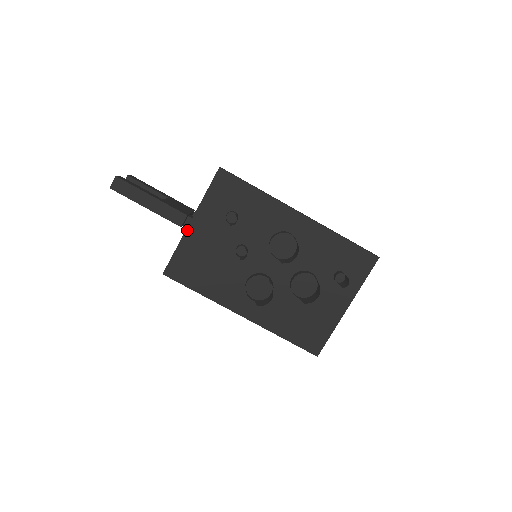
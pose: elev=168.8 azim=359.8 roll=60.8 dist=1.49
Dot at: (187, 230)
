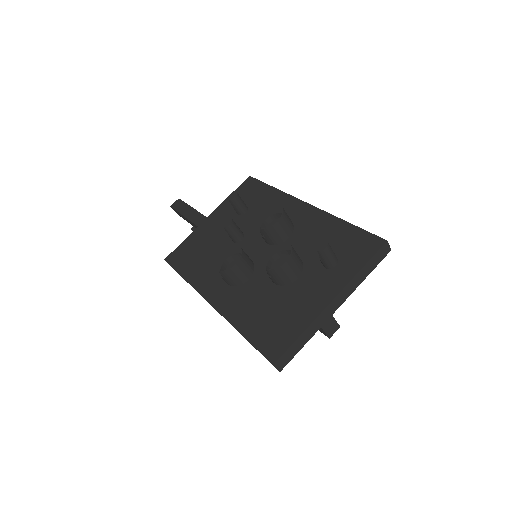
Dot at: (202, 223)
